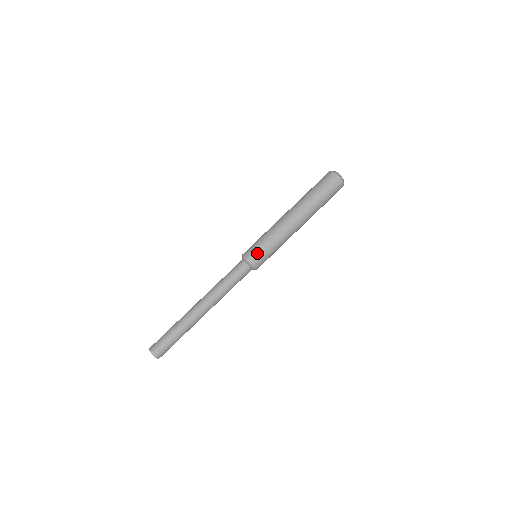
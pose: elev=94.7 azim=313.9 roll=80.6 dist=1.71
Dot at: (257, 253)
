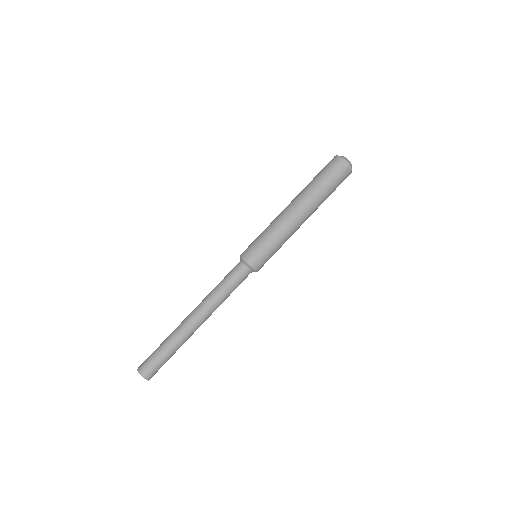
Dot at: (265, 260)
